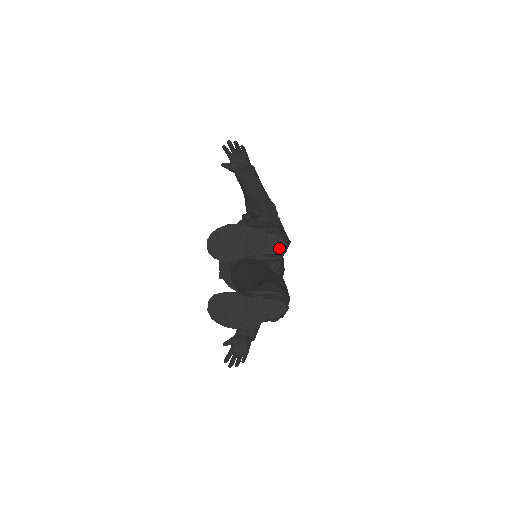
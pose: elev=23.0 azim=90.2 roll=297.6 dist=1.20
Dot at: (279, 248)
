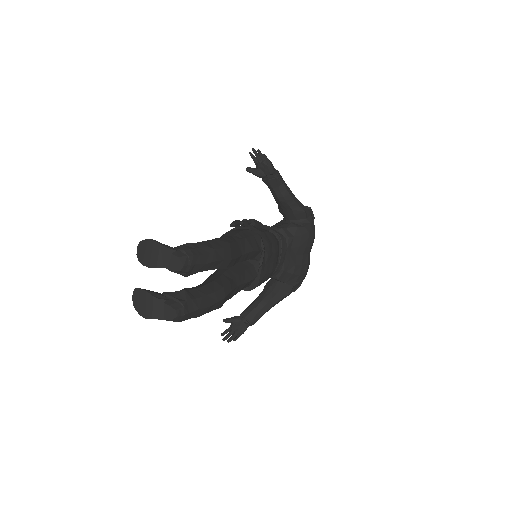
Dot at: (178, 268)
